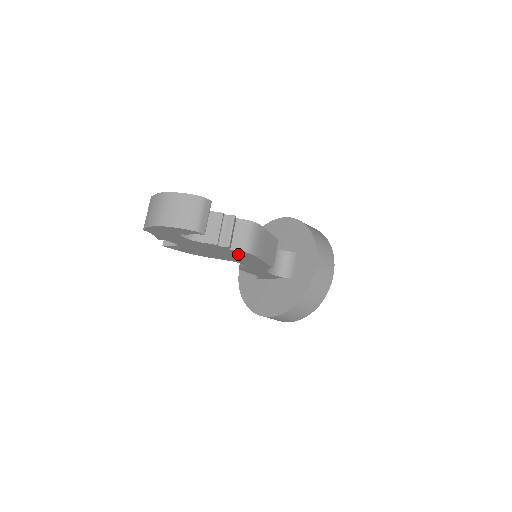
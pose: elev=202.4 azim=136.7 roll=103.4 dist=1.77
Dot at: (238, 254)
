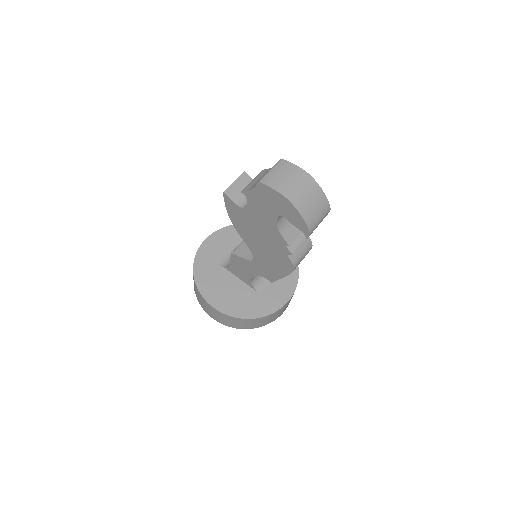
Dot at: (280, 259)
